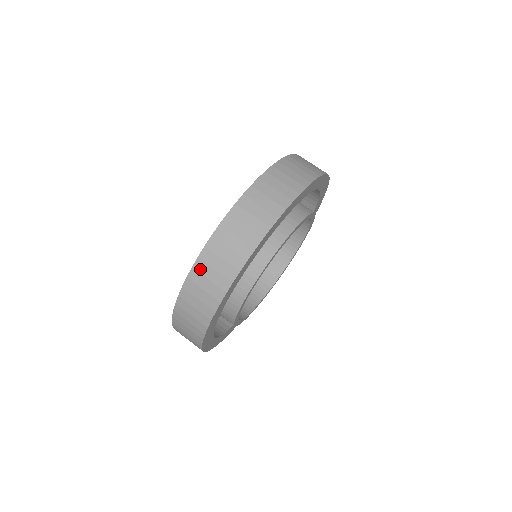
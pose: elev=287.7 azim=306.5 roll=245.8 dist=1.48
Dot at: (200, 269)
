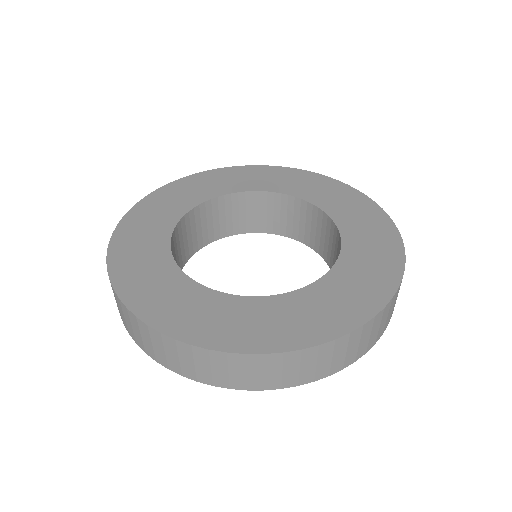
Dot at: occluded
